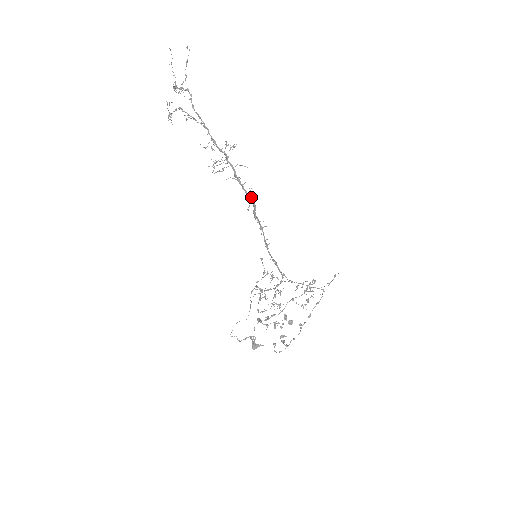
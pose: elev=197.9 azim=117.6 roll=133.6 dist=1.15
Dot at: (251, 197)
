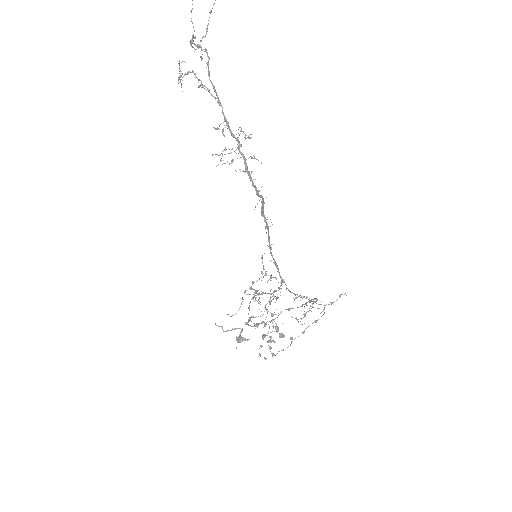
Dot at: occluded
